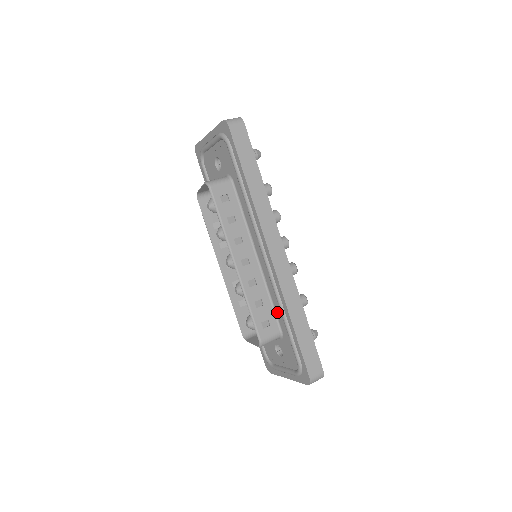
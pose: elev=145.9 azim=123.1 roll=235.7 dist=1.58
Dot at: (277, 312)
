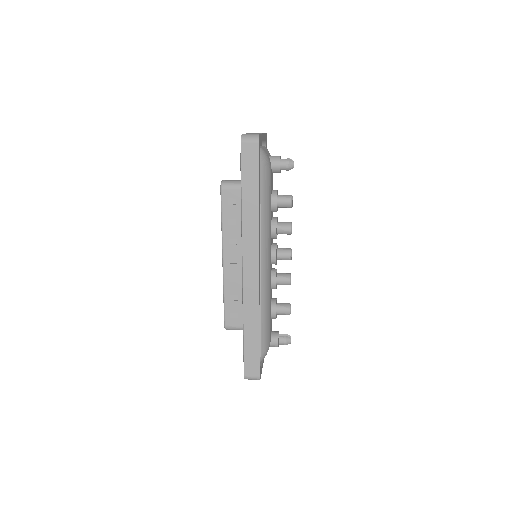
Dot at: occluded
